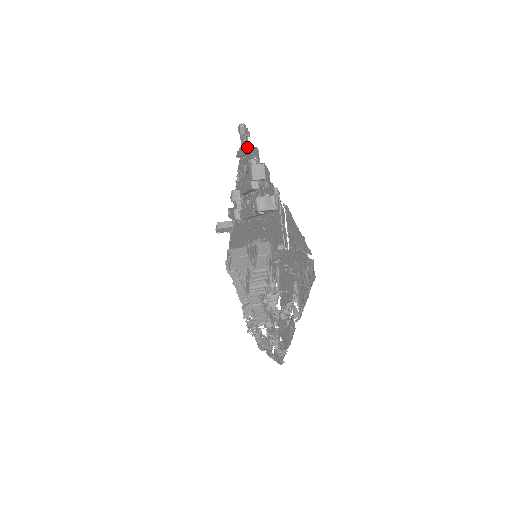
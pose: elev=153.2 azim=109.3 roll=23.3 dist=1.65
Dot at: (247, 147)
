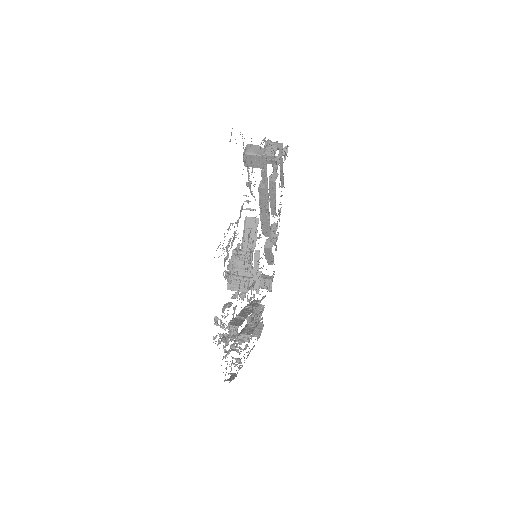
Dot at: occluded
